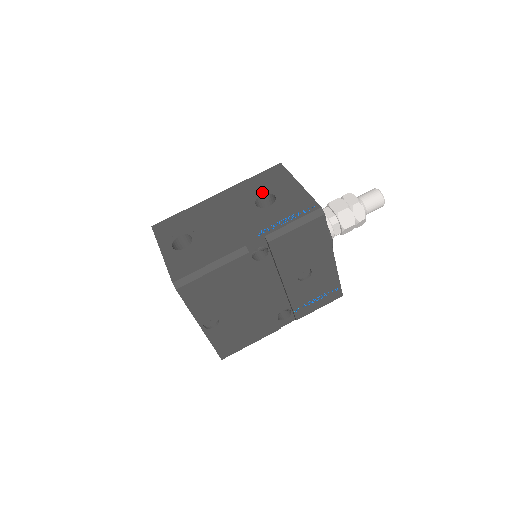
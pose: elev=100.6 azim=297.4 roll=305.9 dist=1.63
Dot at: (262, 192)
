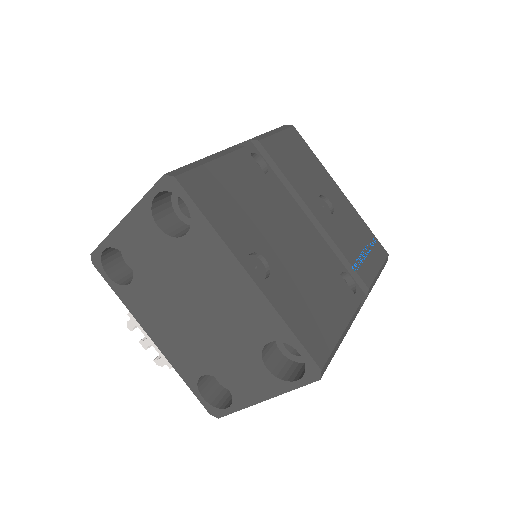
Dot at: occluded
